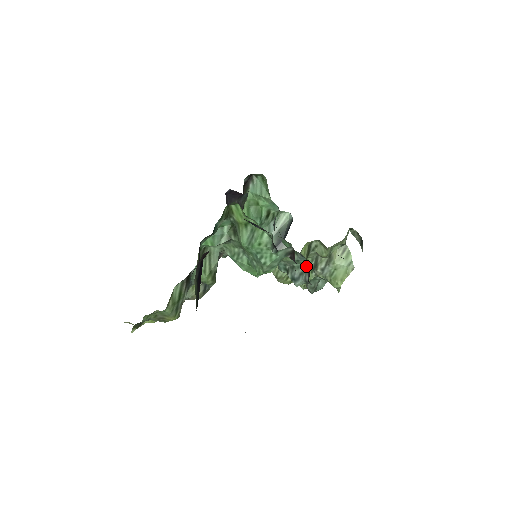
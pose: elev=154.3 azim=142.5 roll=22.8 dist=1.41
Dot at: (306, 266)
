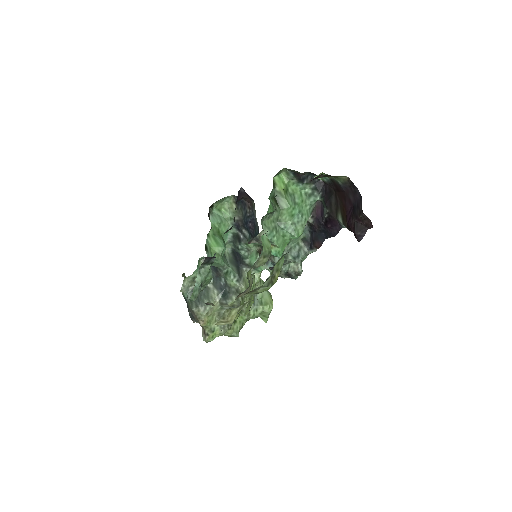
Dot at: (300, 242)
